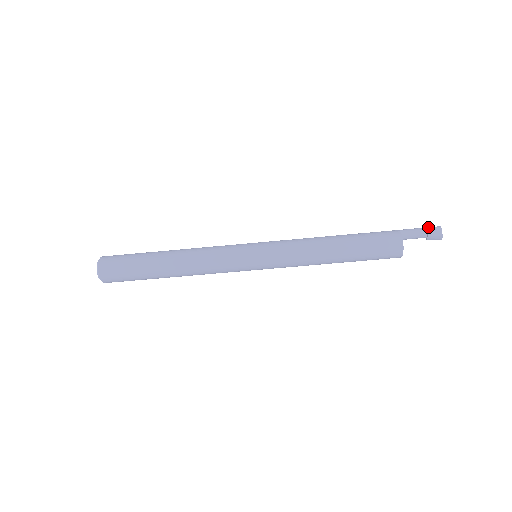
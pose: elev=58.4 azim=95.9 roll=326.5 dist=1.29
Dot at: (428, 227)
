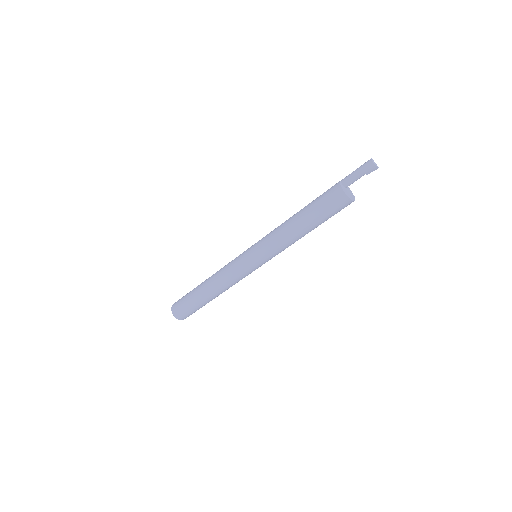
Dot at: (362, 165)
